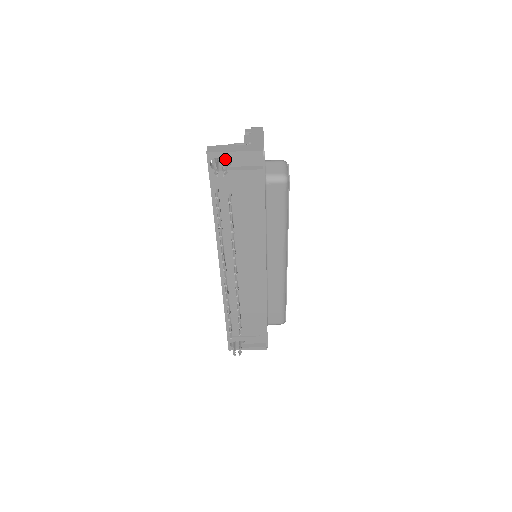
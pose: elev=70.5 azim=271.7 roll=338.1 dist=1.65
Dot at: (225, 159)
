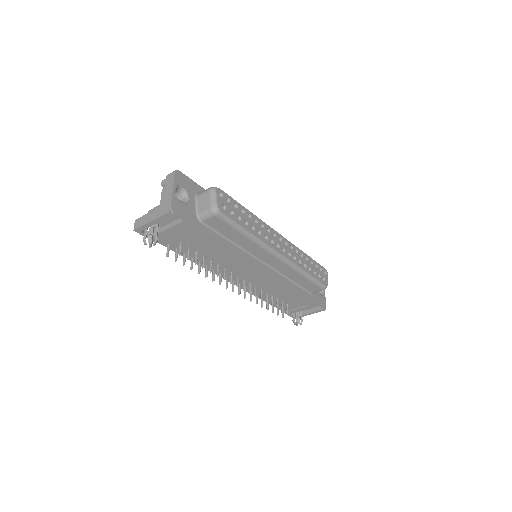
Dot at: (150, 228)
